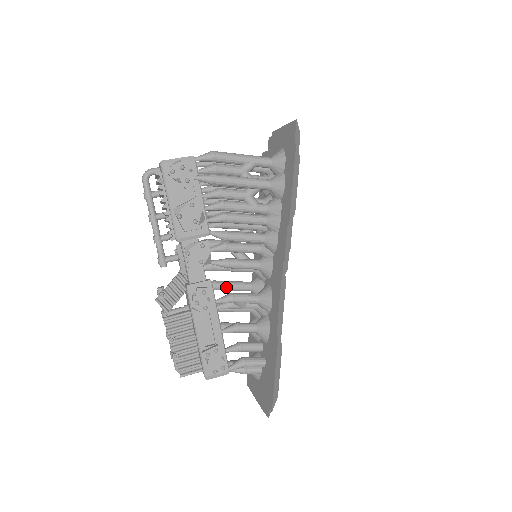
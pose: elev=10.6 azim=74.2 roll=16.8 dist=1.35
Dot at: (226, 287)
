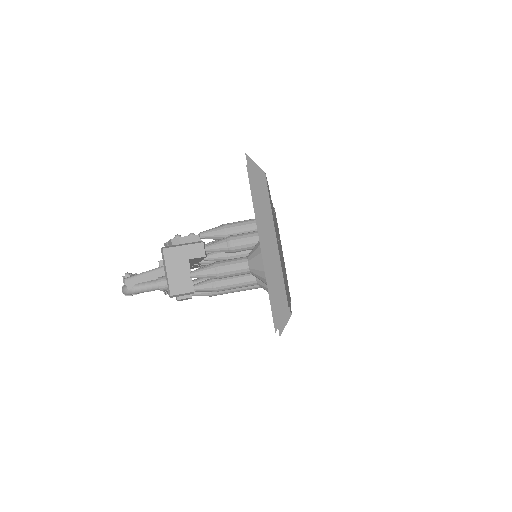
Dot at: occluded
